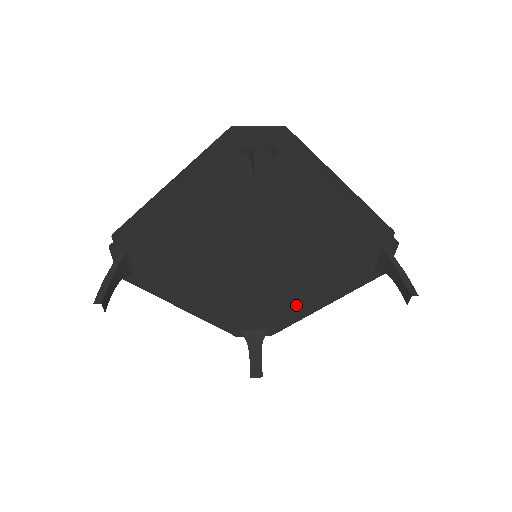
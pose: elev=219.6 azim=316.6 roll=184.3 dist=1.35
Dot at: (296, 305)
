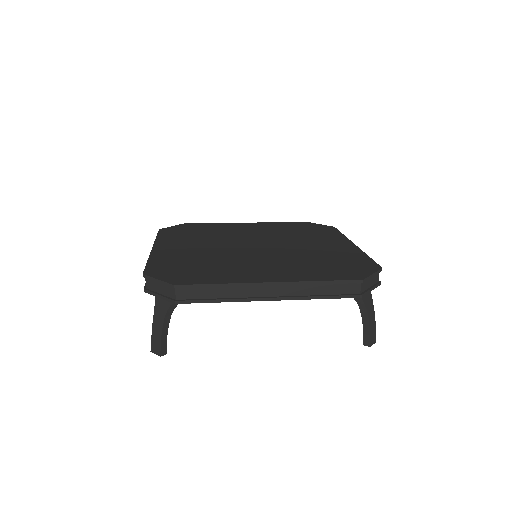
Dot at: occluded
